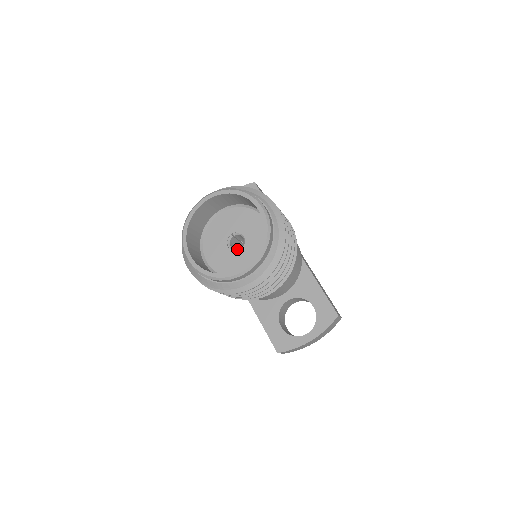
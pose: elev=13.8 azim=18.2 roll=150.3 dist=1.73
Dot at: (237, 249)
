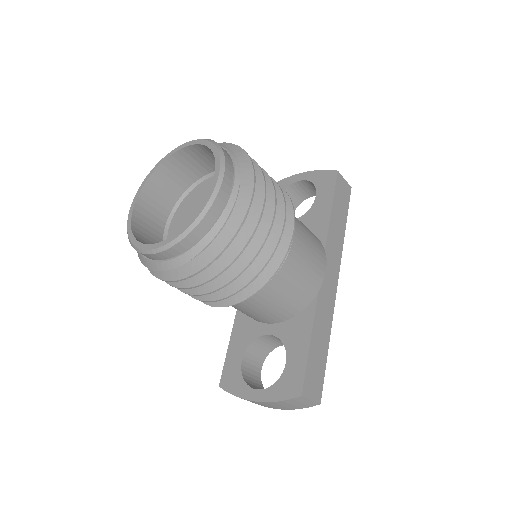
Dot at: occluded
